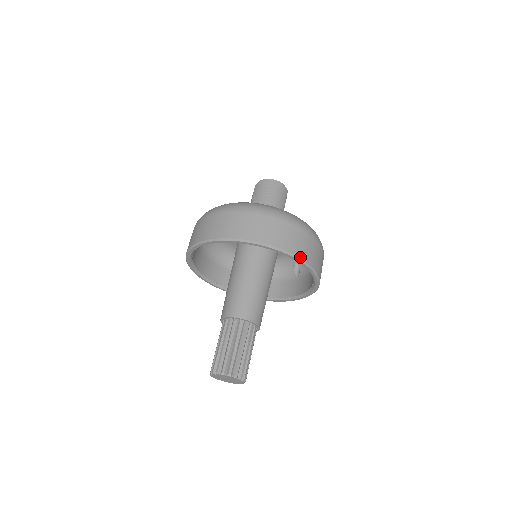
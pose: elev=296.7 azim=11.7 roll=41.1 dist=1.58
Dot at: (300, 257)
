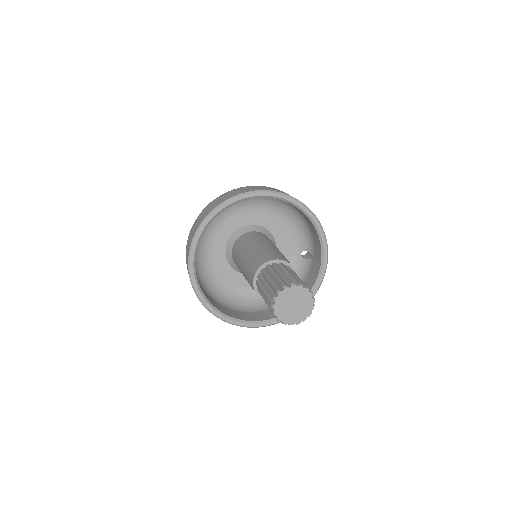
Dot at: (268, 190)
